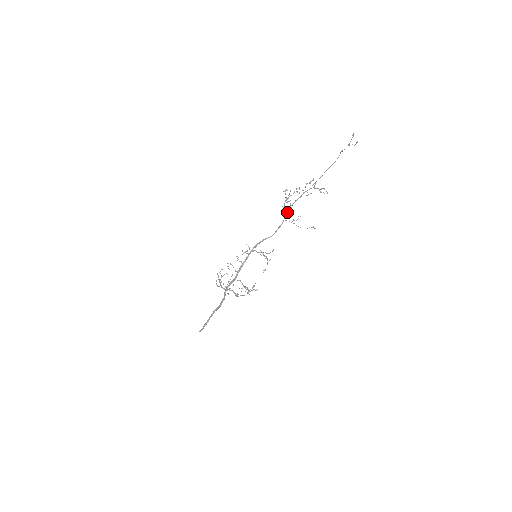
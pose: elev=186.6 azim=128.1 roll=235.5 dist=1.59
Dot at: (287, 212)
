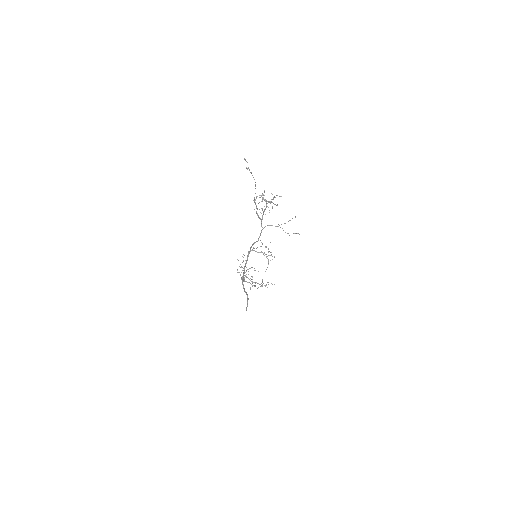
Dot at: (261, 220)
